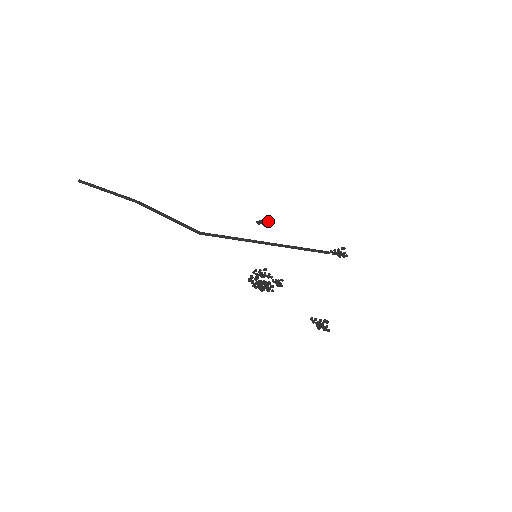
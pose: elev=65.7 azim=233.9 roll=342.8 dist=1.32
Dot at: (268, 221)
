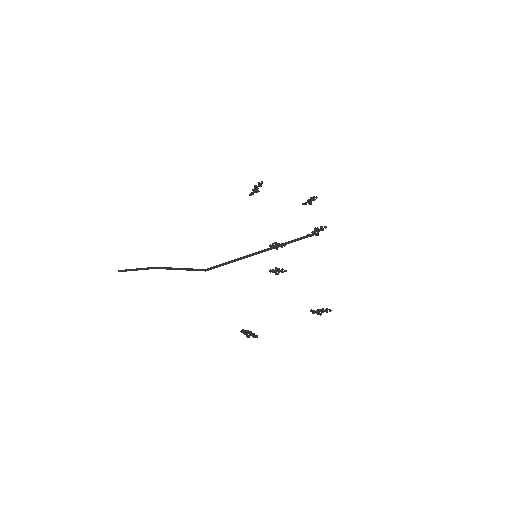
Dot at: (260, 183)
